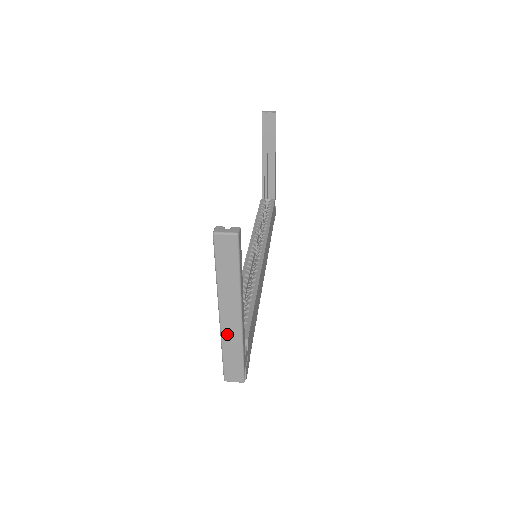
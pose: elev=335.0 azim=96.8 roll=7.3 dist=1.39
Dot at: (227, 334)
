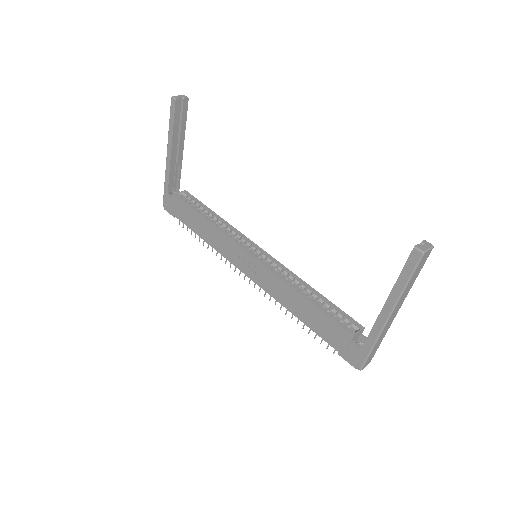
Dot at: (384, 331)
